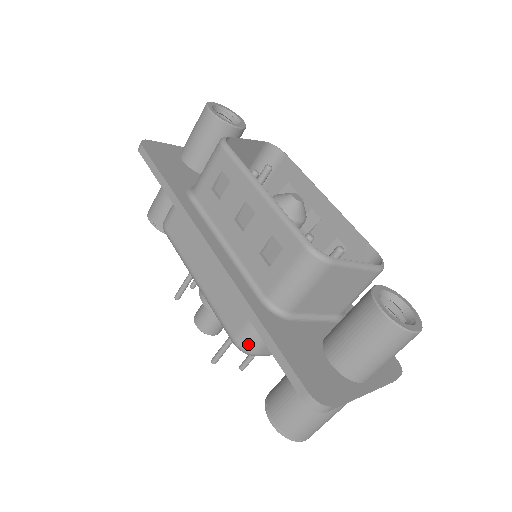
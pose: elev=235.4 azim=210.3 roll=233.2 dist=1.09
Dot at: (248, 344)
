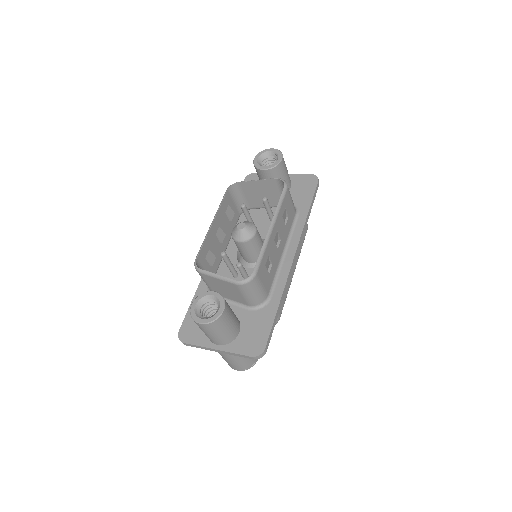
Dot at: occluded
